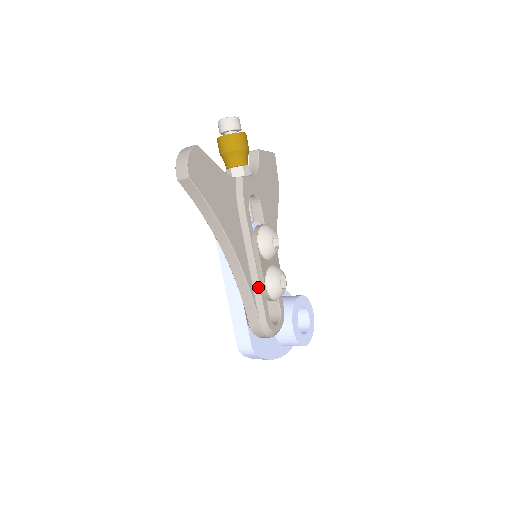
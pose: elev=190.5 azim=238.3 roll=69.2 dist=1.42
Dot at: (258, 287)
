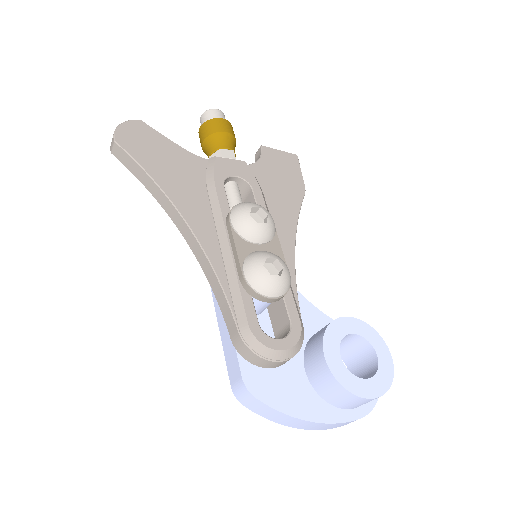
Dot at: (234, 277)
